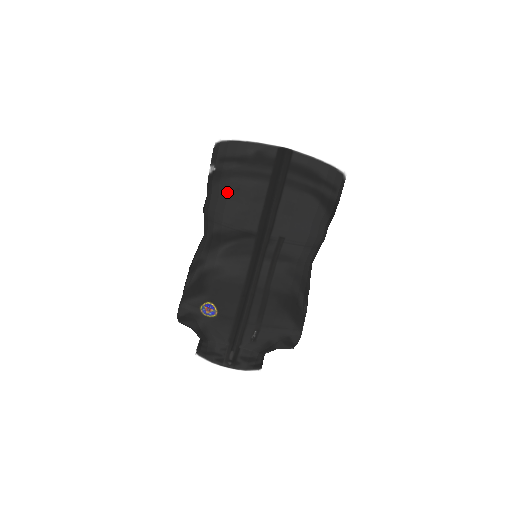
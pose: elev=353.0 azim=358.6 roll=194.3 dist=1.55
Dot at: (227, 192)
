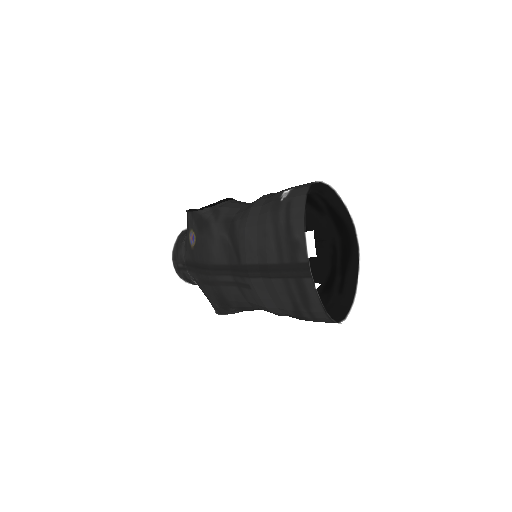
Dot at: (262, 224)
